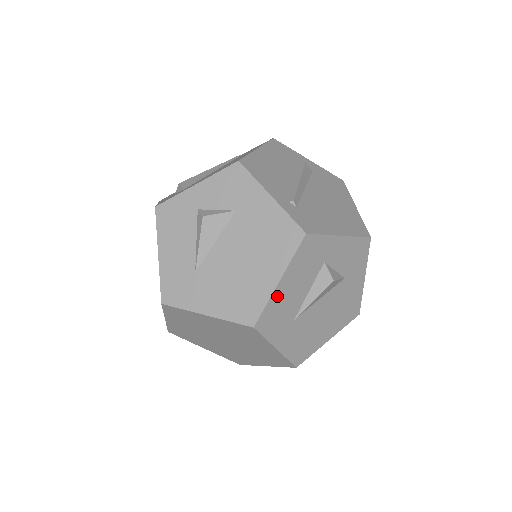
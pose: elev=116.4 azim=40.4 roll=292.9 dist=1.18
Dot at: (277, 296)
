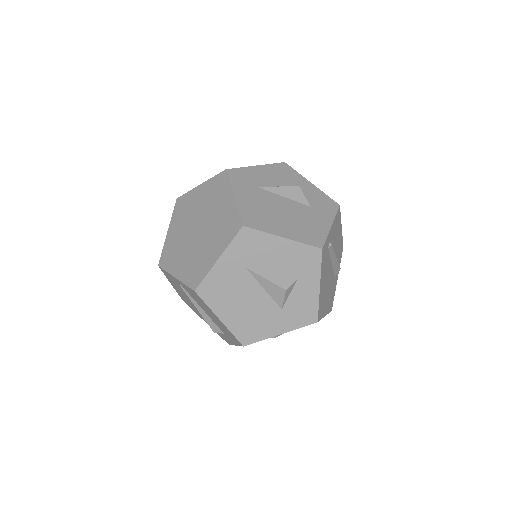
Dot at: (270, 240)
